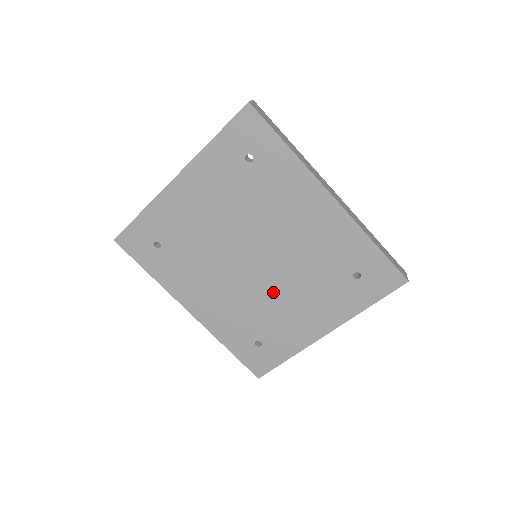
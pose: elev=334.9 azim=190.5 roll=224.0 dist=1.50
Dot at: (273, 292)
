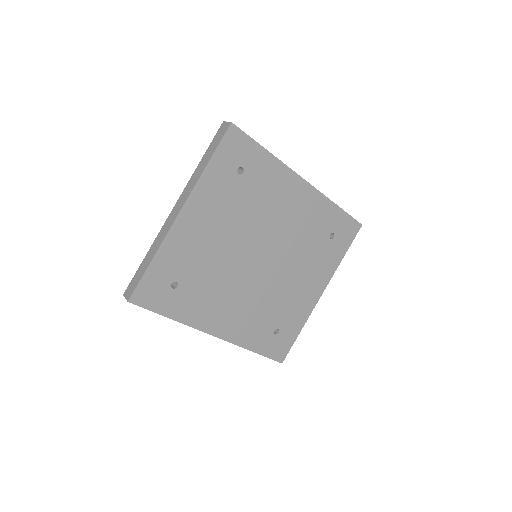
Dot at: (279, 279)
